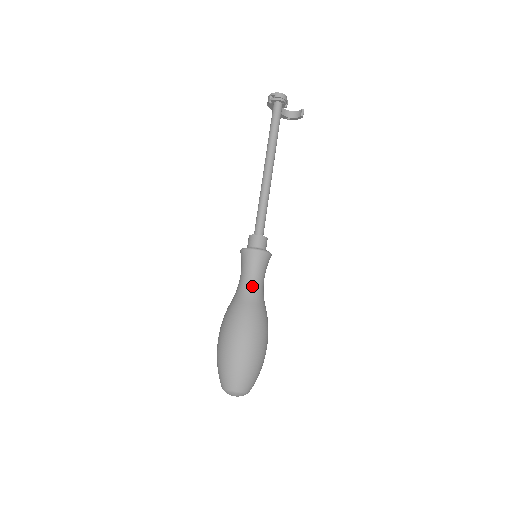
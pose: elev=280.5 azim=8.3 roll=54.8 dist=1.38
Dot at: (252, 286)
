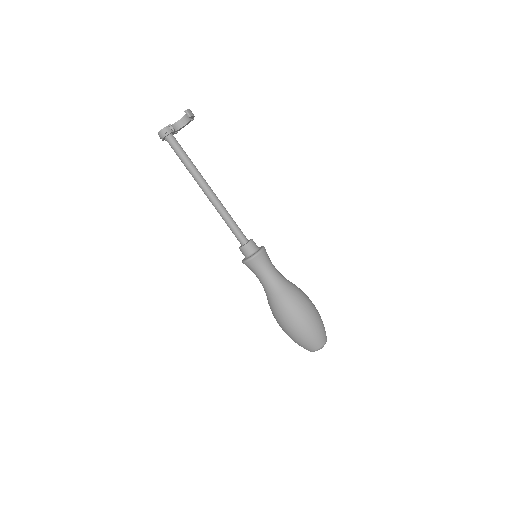
Dot at: (264, 285)
